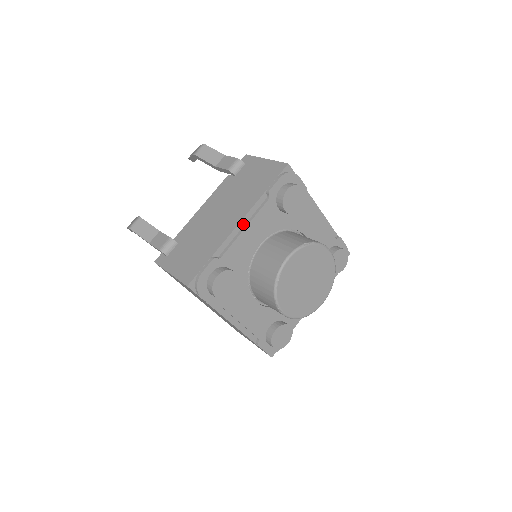
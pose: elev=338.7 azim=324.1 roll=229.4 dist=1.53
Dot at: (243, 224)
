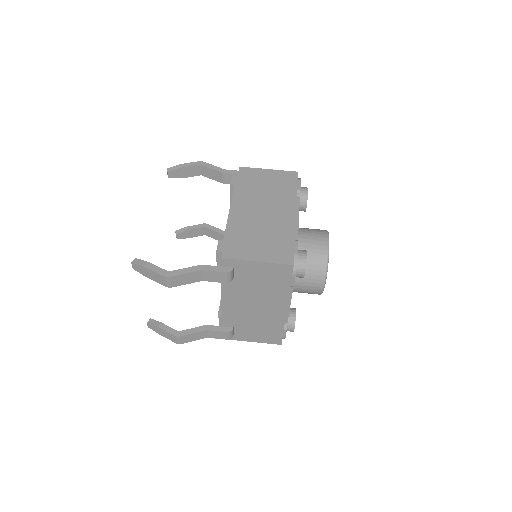
Dot at: occluded
